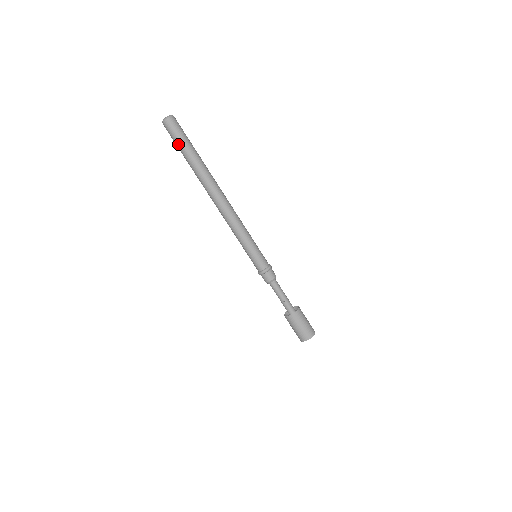
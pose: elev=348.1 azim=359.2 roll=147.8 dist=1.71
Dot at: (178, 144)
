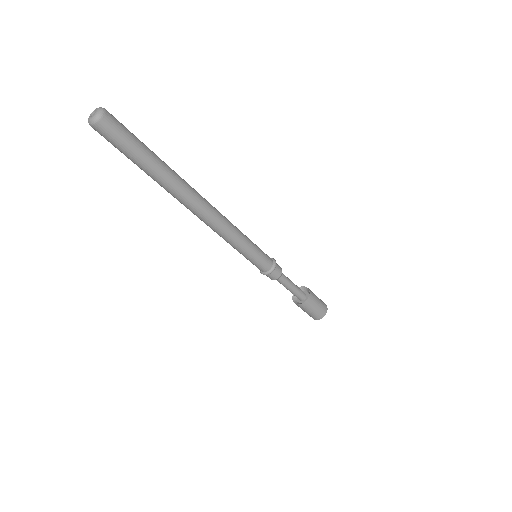
Dot at: occluded
